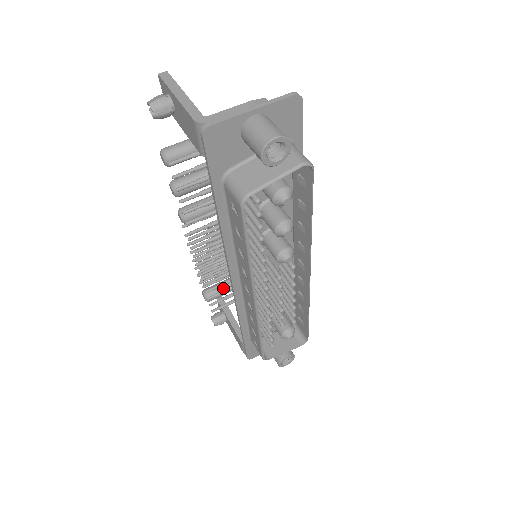
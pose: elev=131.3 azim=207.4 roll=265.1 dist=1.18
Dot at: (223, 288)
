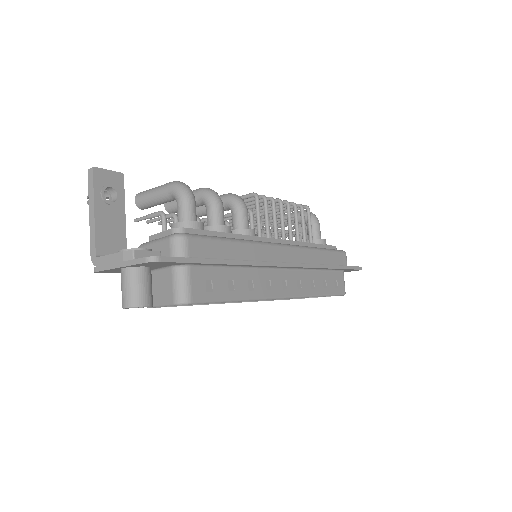
Dot at: occluded
